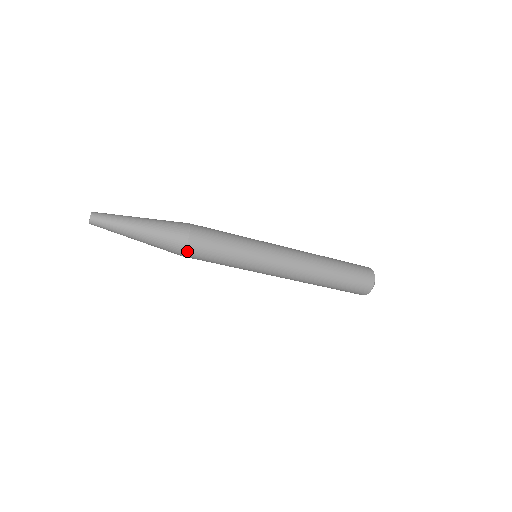
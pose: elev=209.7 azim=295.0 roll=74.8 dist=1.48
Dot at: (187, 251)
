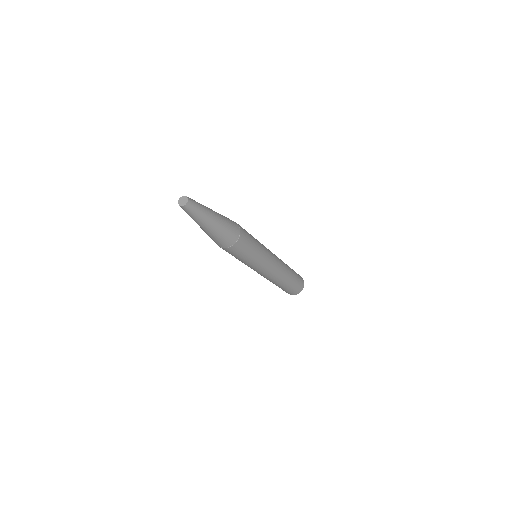
Dot at: (240, 238)
